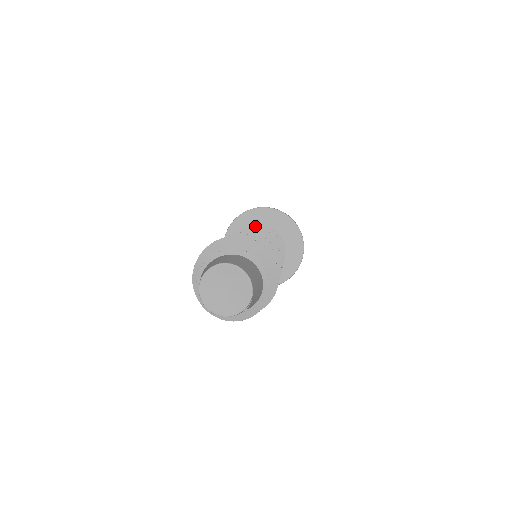
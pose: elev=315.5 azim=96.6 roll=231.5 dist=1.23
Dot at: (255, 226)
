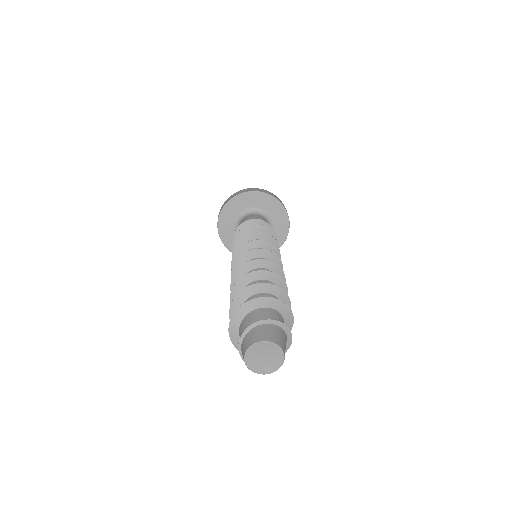
Dot at: (242, 210)
